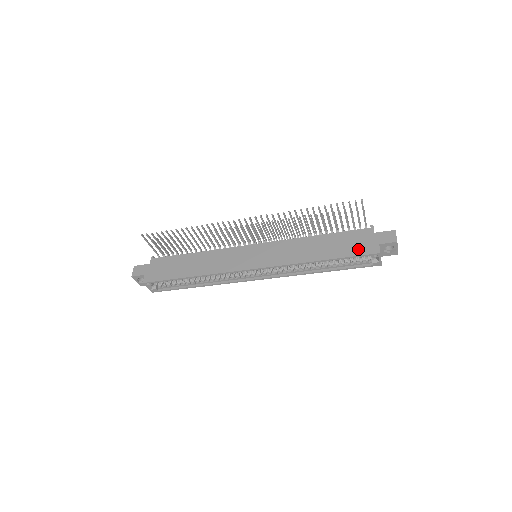
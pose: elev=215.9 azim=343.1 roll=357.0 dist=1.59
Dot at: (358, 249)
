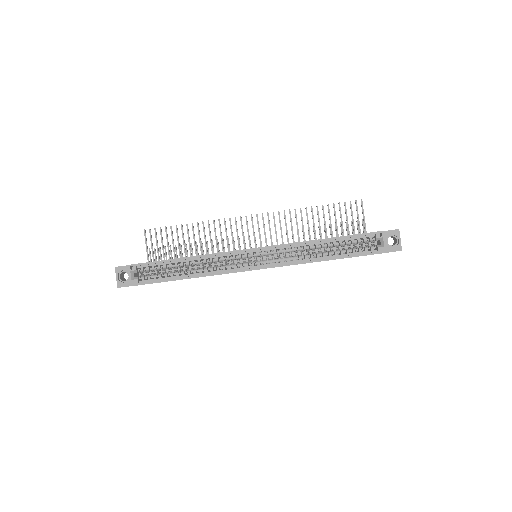
Dot at: occluded
